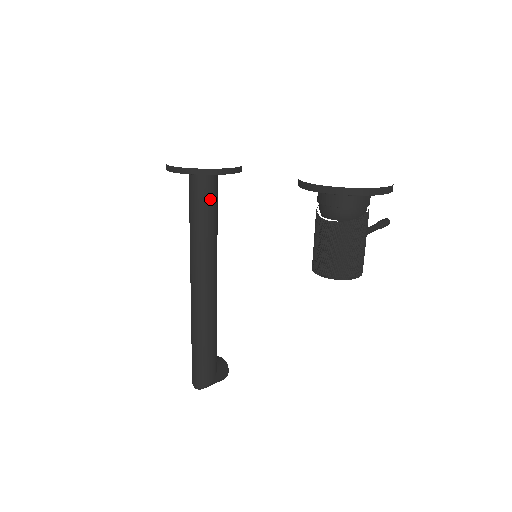
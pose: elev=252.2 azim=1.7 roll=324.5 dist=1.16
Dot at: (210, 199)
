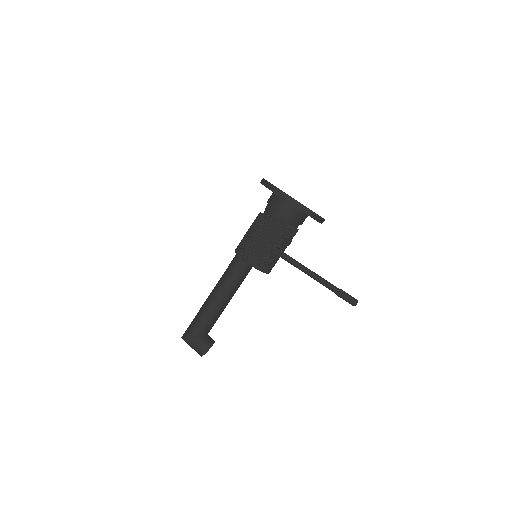
Dot at: occluded
